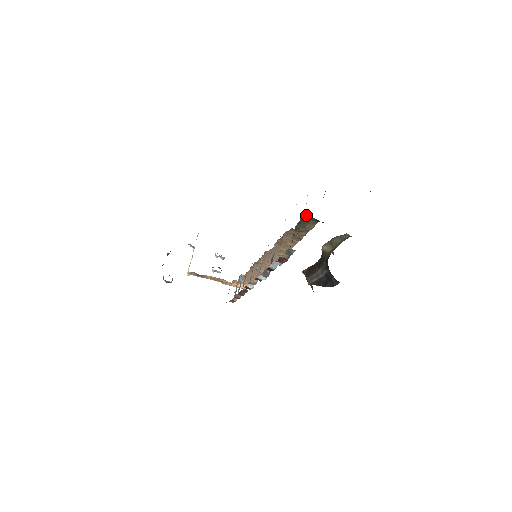
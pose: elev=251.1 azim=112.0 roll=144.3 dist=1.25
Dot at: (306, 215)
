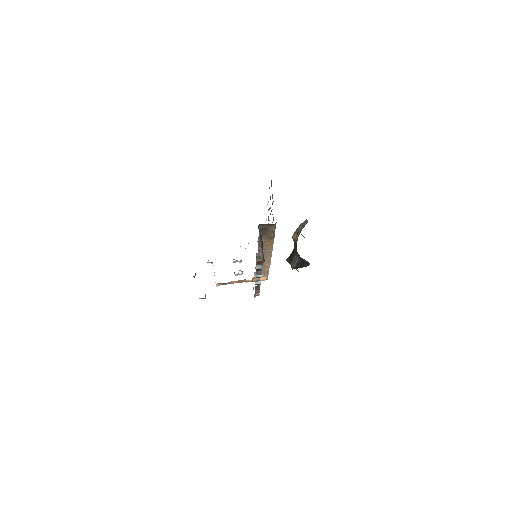
Dot at: (262, 225)
